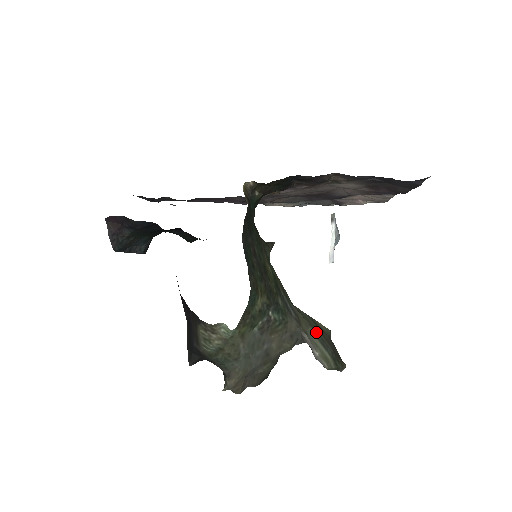
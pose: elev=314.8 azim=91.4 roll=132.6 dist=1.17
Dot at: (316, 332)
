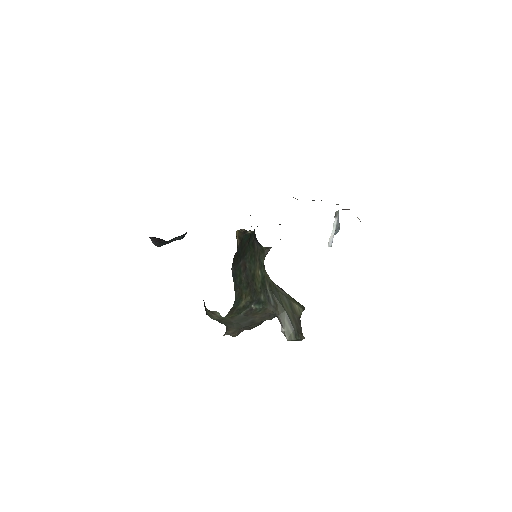
Dot at: (288, 315)
